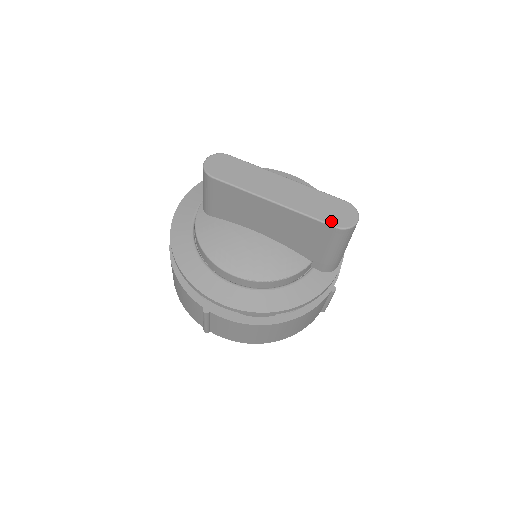
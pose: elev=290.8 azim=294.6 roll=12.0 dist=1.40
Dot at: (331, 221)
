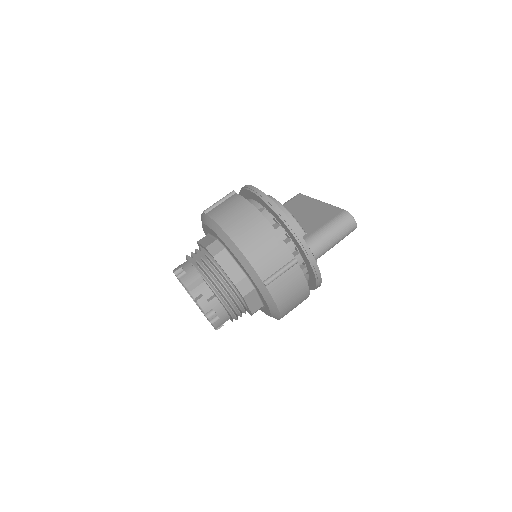
Dot at: occluded
